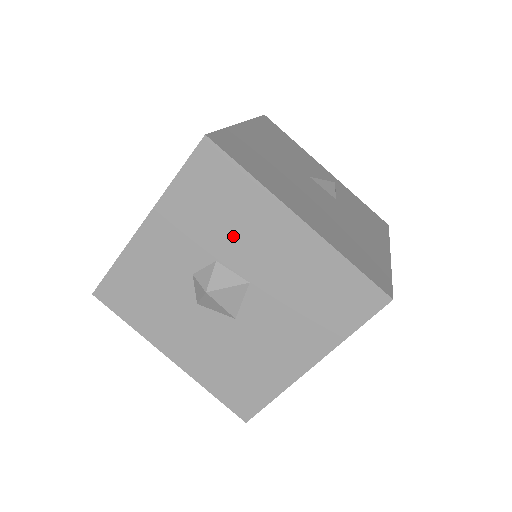
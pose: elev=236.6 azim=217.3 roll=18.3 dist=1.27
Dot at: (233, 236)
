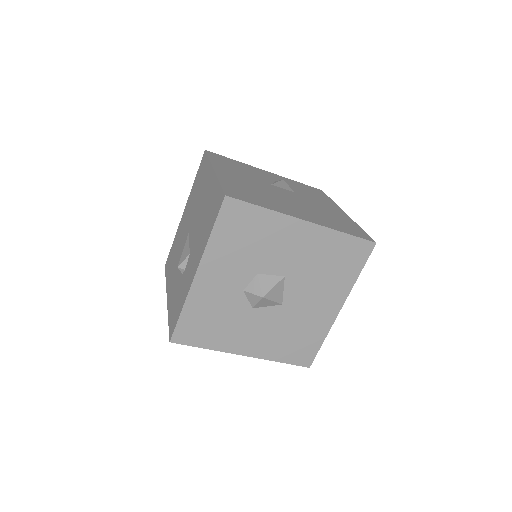
Dot at: (264, 252)
